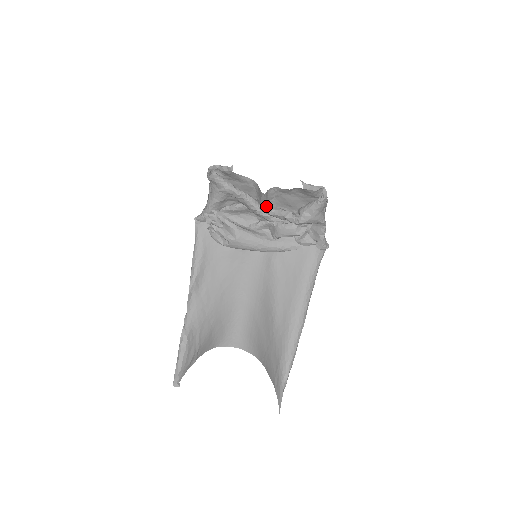
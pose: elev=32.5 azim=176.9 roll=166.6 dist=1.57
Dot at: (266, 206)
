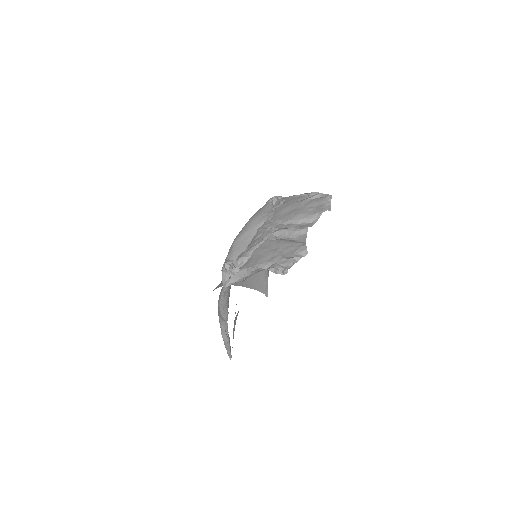
Dot at: occluded
